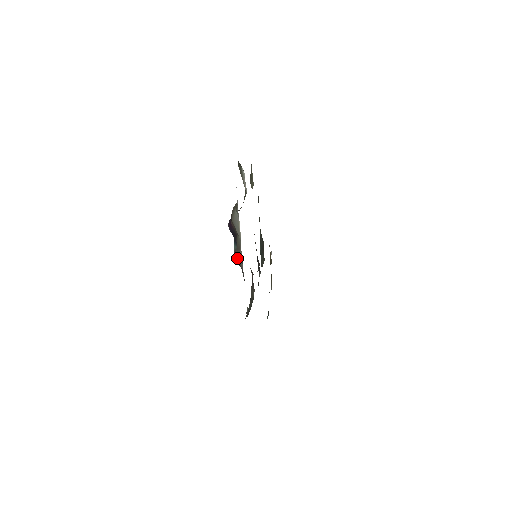
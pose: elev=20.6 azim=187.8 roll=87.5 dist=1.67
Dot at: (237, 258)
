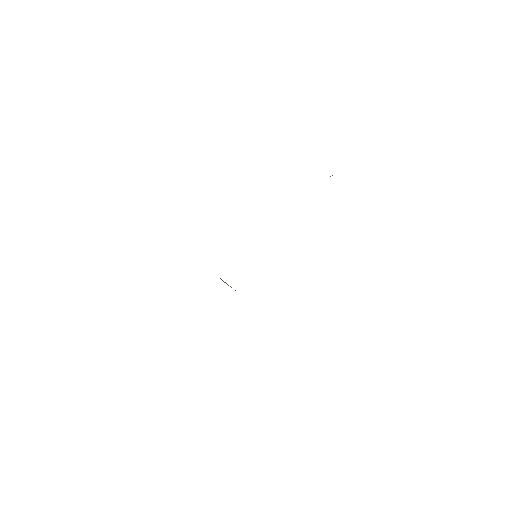
Dot at: occluded
